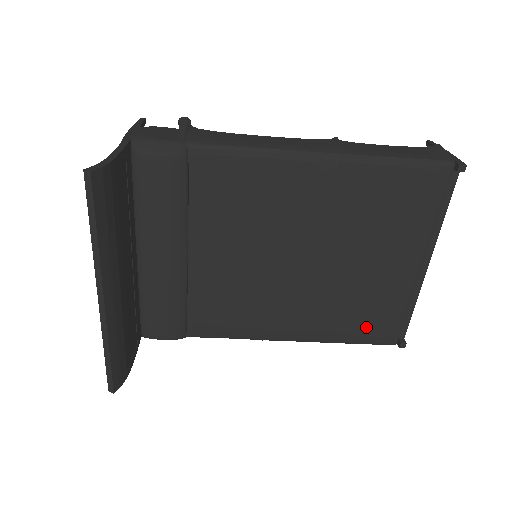
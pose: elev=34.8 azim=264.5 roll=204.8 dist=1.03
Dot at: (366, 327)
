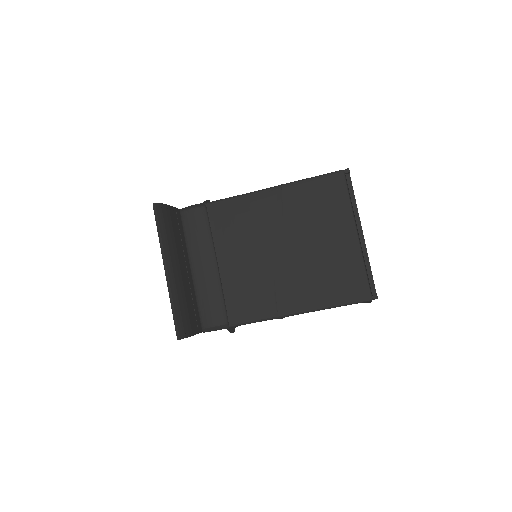
Dot at: (343, 289)
